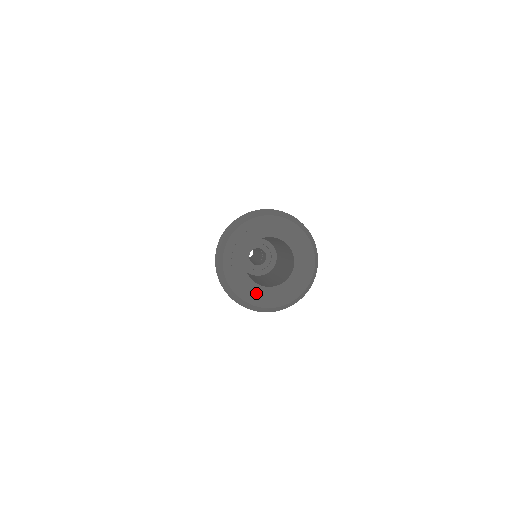
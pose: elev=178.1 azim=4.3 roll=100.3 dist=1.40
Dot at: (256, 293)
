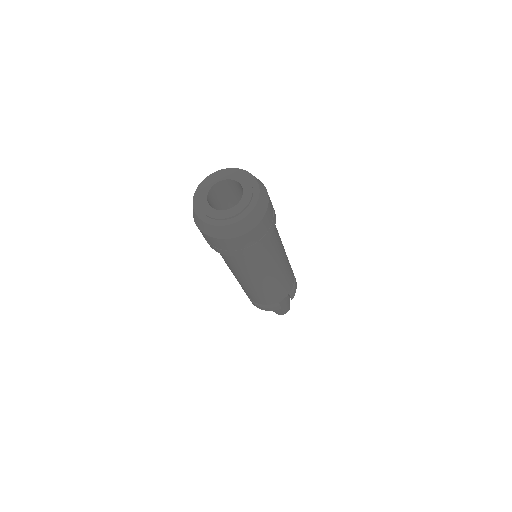
Dot at: (225, 216)
